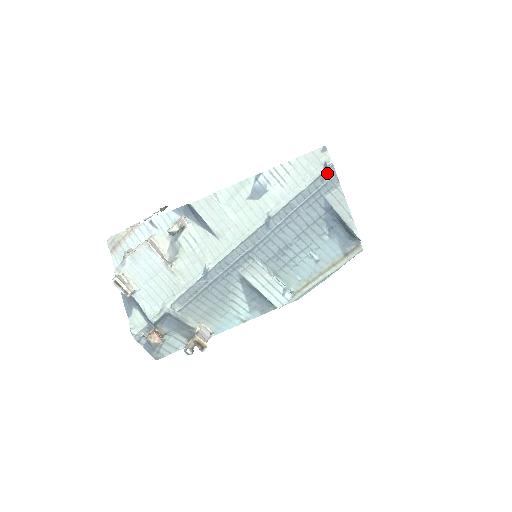
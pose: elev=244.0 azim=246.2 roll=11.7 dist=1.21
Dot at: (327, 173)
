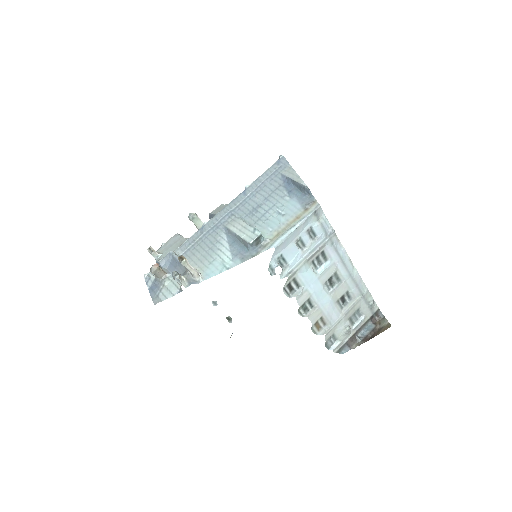
Dot at: (281, 161)
